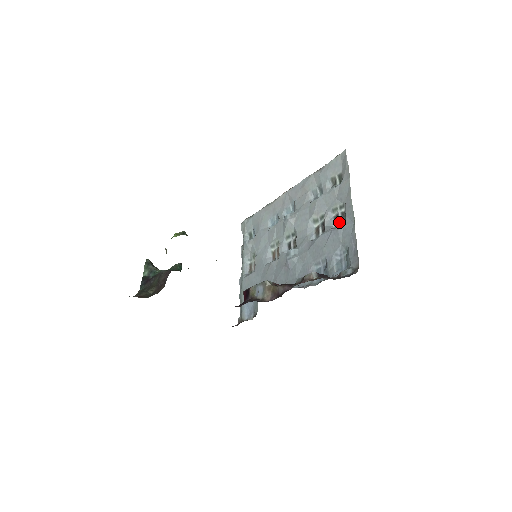
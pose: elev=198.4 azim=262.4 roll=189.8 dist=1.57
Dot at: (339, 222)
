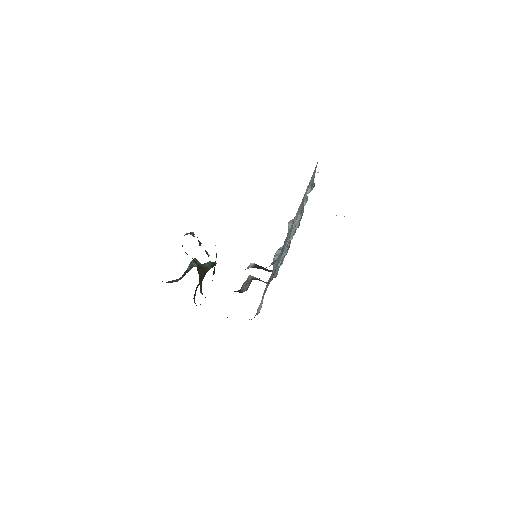
Dot at: (299, 222)
